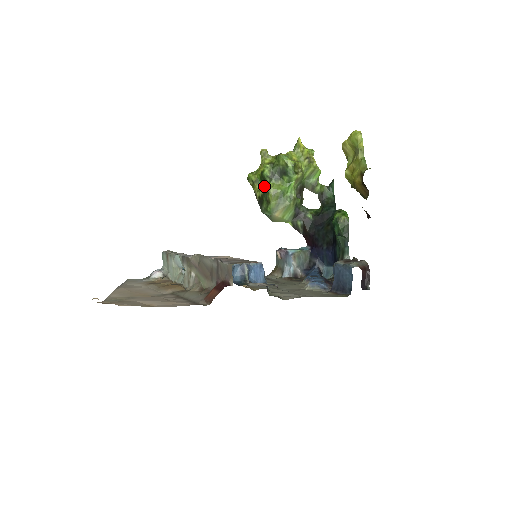
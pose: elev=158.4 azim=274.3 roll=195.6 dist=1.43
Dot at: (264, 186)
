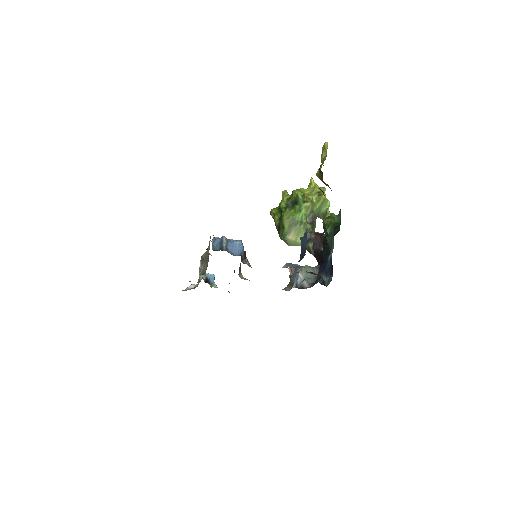
Dot at: (281, 216)
